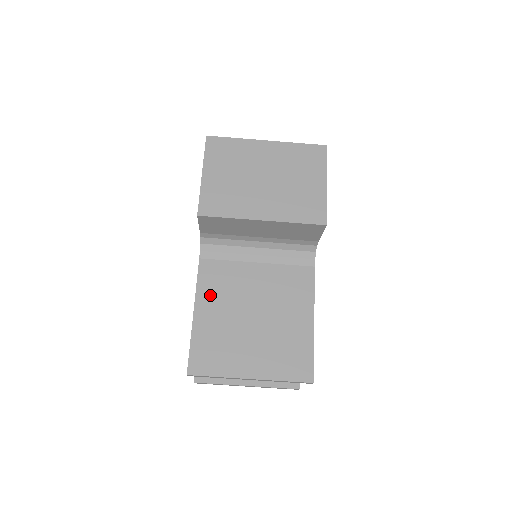
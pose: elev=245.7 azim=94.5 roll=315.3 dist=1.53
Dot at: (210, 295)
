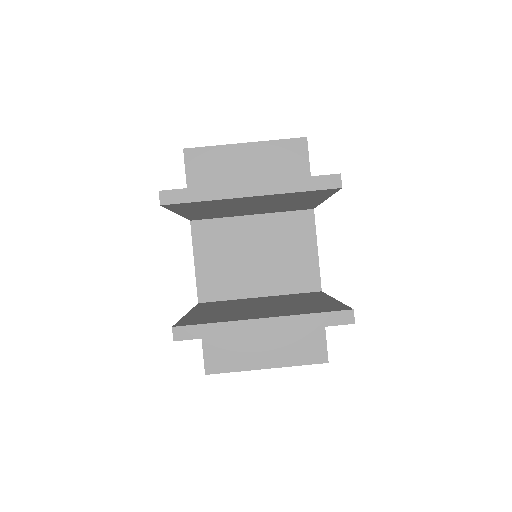
Dot at: occluded
